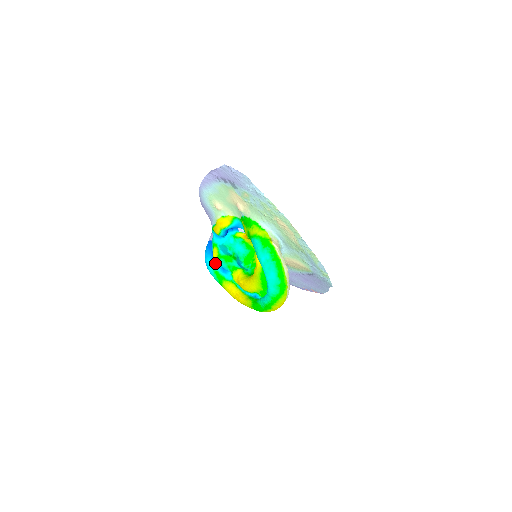
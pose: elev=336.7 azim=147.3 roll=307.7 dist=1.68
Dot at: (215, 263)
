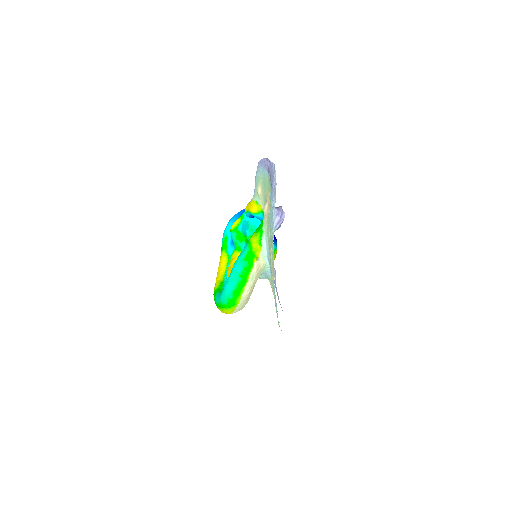
Dot at: occluded
